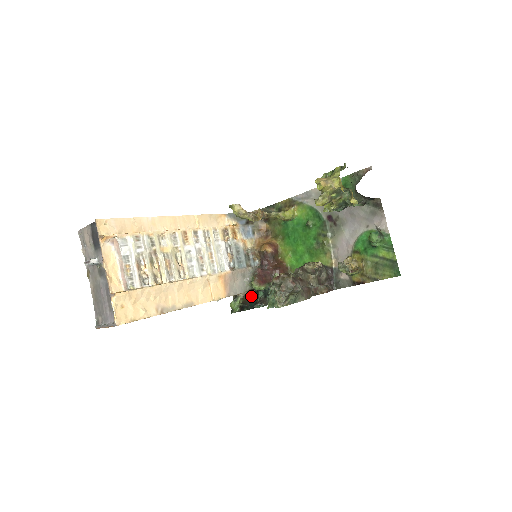
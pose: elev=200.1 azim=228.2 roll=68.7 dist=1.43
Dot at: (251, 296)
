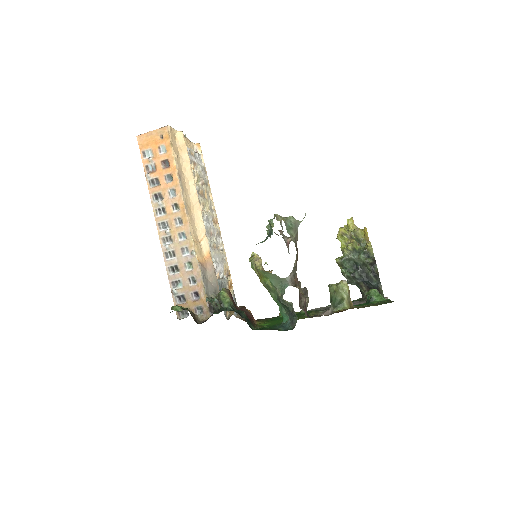
Dot at: (197, 323)
